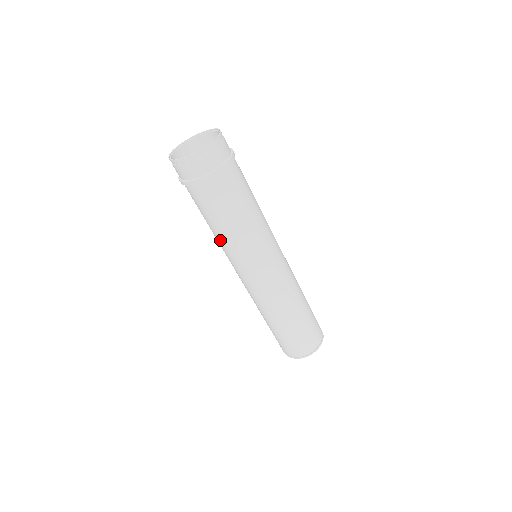
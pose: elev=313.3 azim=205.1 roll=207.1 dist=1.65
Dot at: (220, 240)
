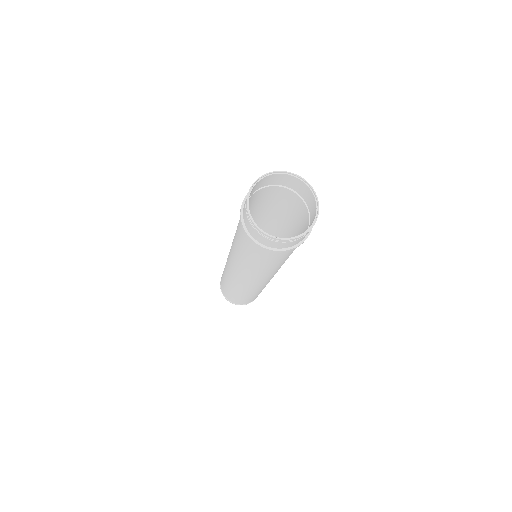
Dot at: (256, 270)
